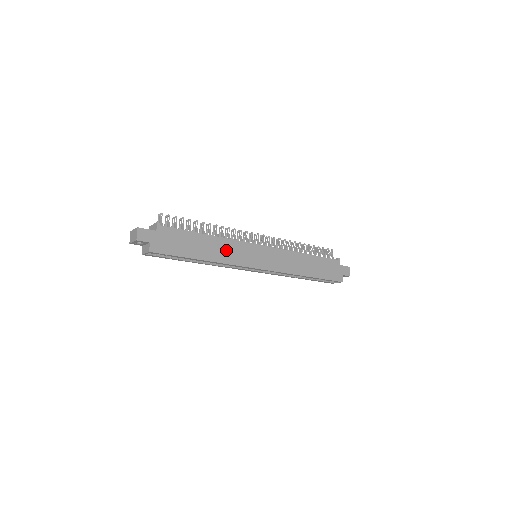
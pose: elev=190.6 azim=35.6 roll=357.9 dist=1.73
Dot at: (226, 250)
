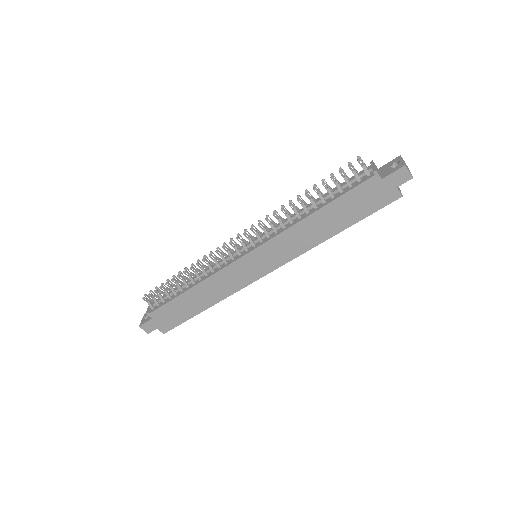
Dot at: (217, 287)
